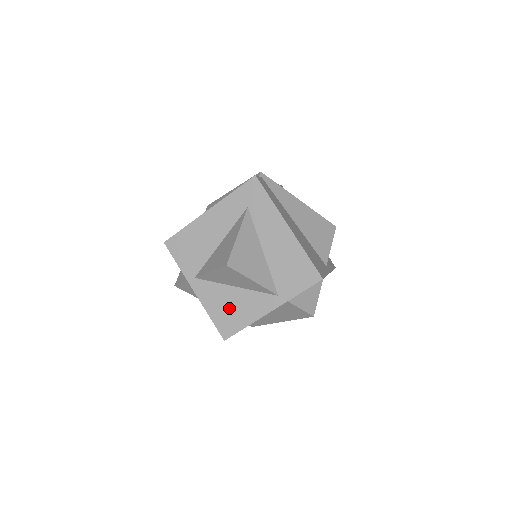
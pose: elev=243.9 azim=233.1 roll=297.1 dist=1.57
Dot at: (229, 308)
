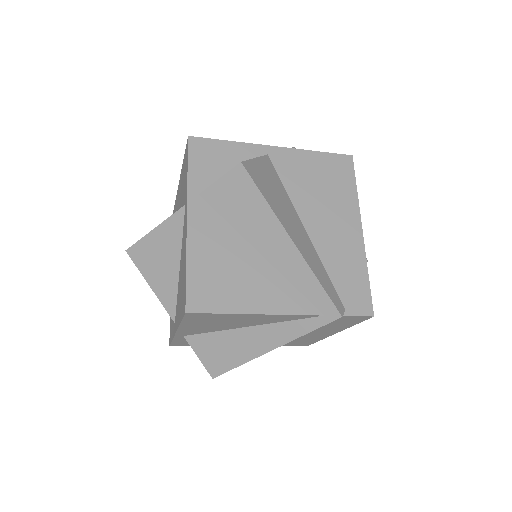
Dot at: (181, 286)
